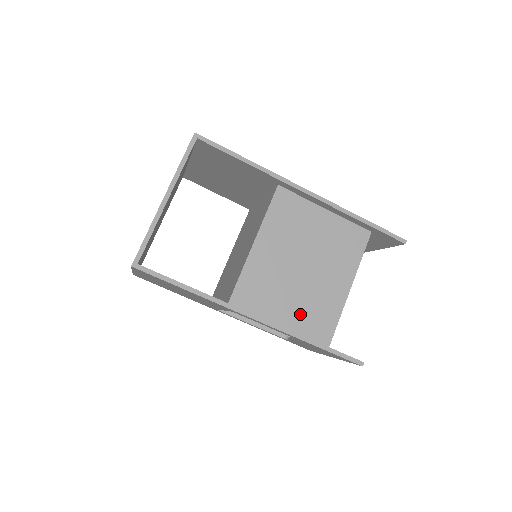
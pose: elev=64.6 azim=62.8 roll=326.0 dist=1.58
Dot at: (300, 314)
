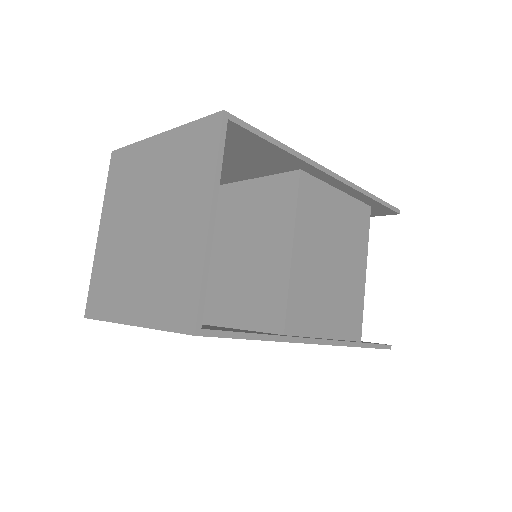
Dot at: (338, 317)
